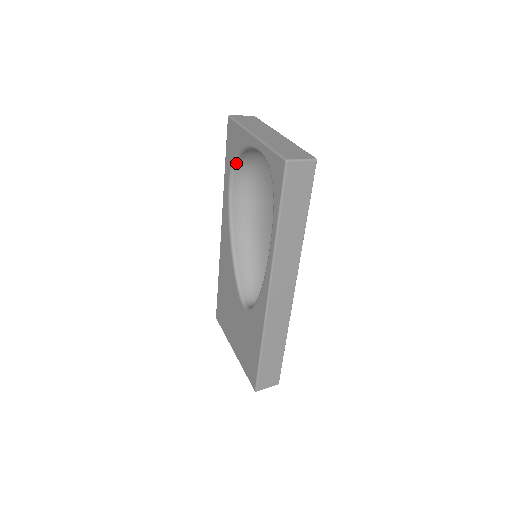
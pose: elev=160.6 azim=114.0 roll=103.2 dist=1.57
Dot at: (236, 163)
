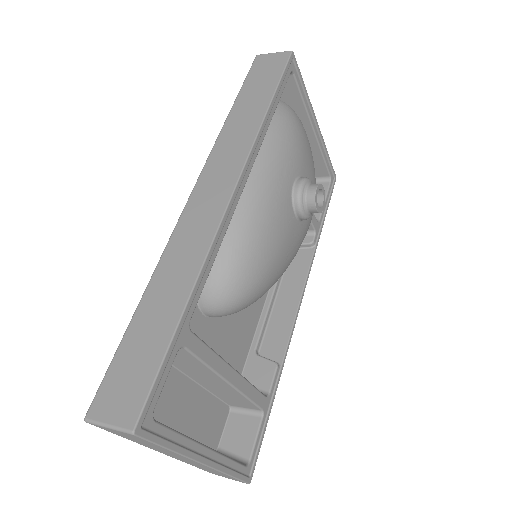
Dot at: occluded
